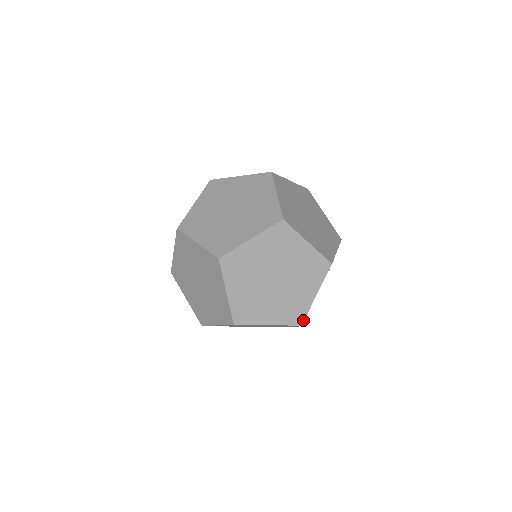
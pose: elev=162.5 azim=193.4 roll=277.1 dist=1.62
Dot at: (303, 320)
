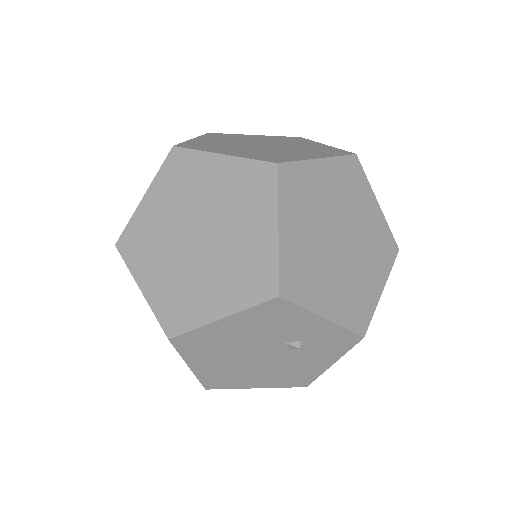
Dot at: (177, 334)
